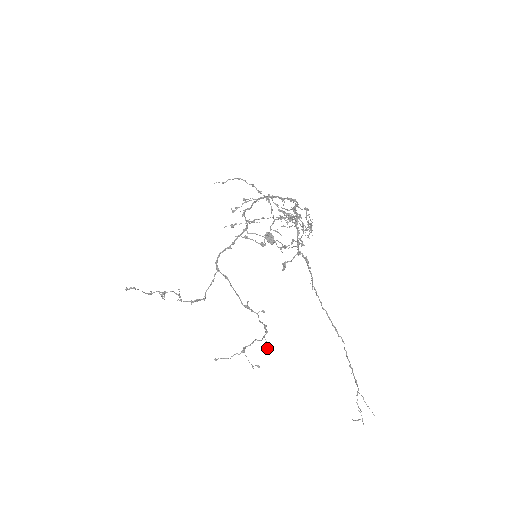
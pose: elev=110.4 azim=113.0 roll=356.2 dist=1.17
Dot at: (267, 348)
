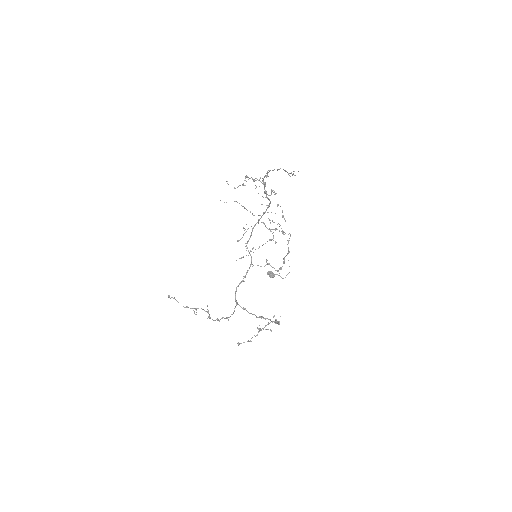
Dot at: (277, 323)
